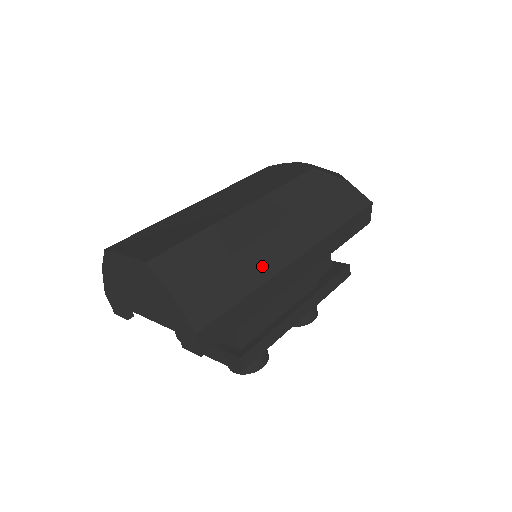
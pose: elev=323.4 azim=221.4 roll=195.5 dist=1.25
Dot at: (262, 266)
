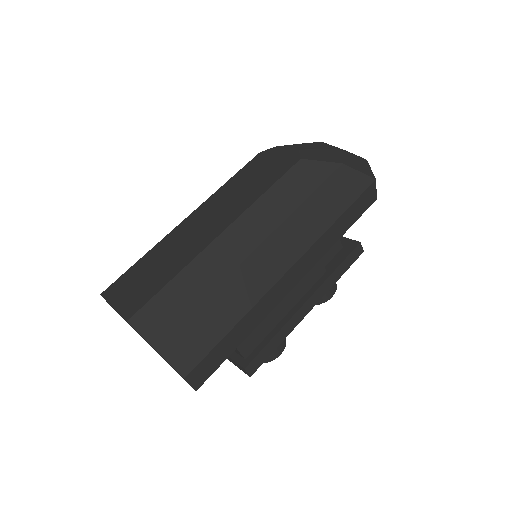
Dot at: (246, 294)
